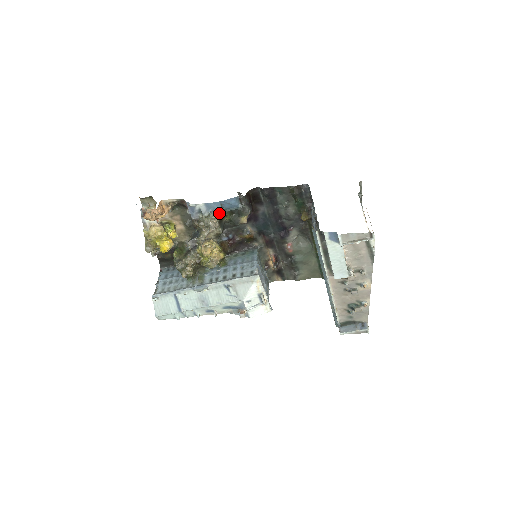
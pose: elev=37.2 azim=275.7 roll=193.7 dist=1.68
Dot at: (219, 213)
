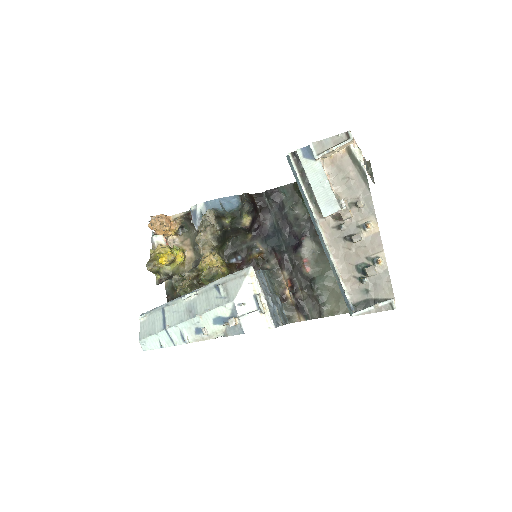
Dot at: (218, 210)
